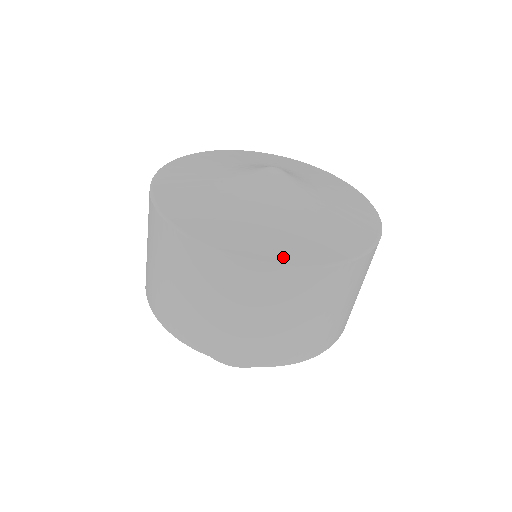
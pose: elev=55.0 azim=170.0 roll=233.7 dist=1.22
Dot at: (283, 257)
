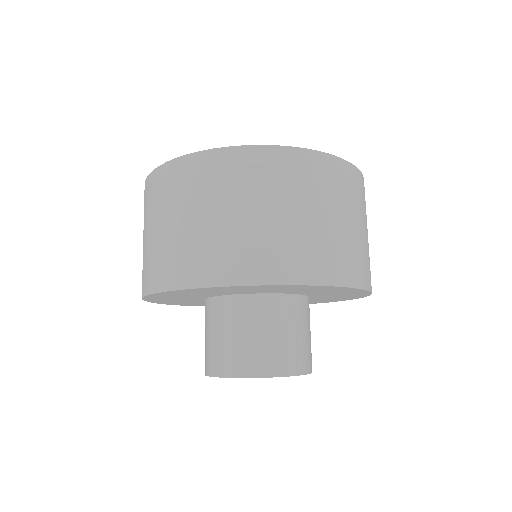
Dot at: occluded
